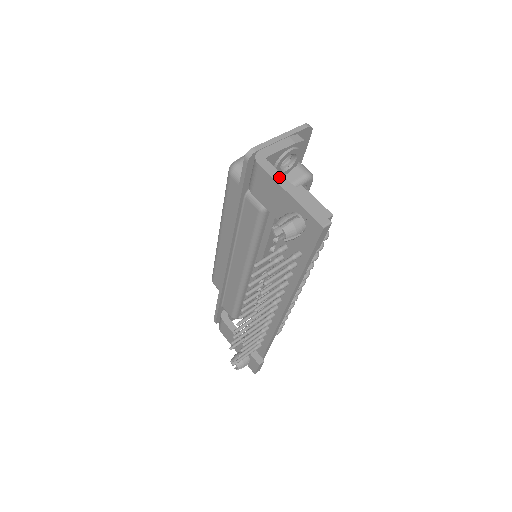
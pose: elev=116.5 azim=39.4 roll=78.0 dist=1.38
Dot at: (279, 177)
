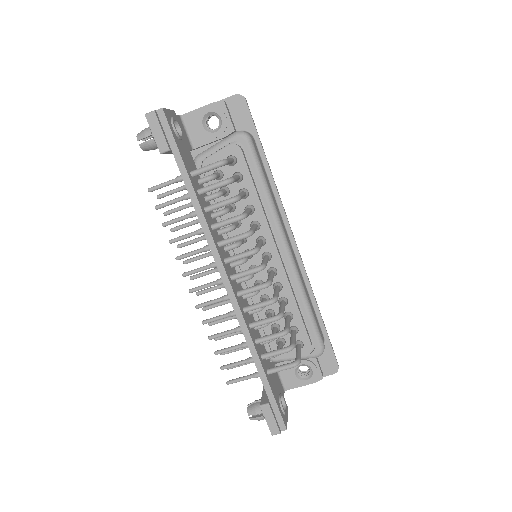
Dot at: occluded
